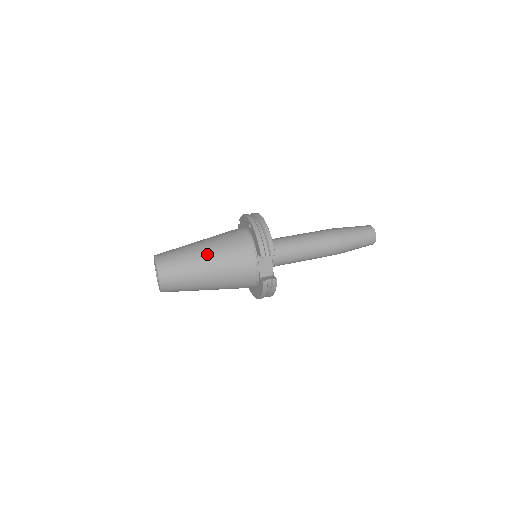
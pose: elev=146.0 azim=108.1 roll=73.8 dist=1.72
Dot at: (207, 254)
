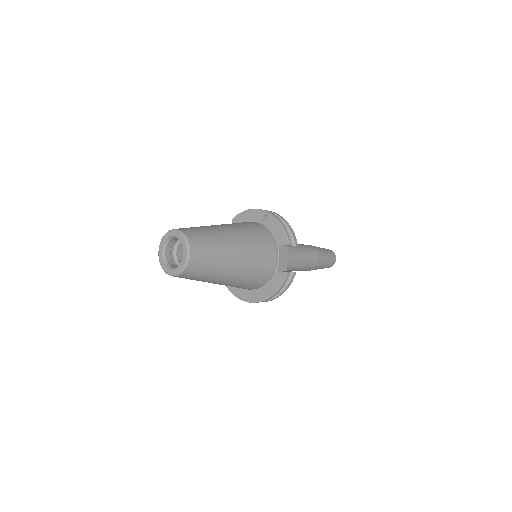
Dot at: (234, 235)
